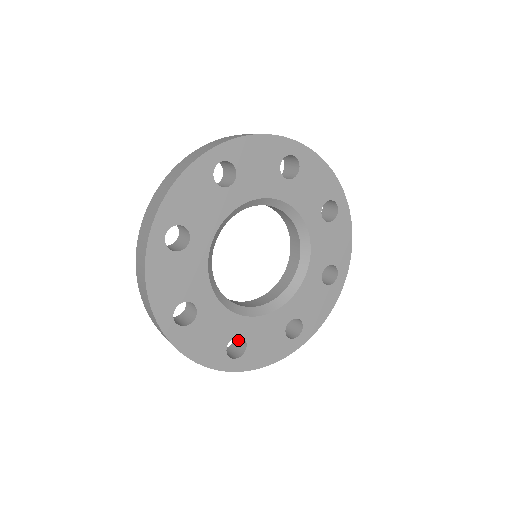
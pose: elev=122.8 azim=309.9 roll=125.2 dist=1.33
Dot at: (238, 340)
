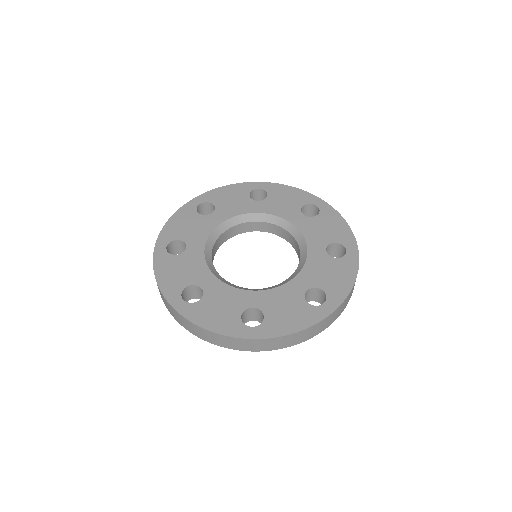
Dot at: occluded
